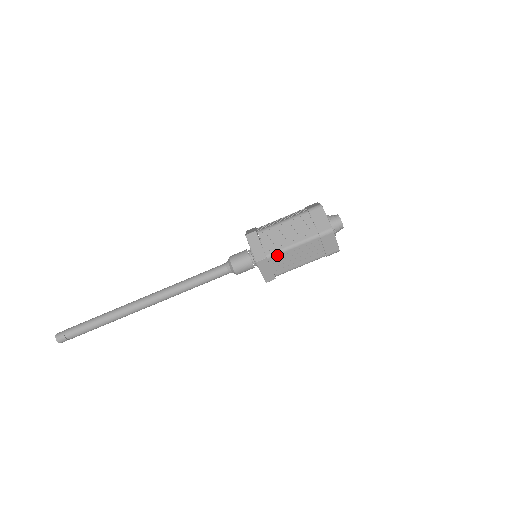
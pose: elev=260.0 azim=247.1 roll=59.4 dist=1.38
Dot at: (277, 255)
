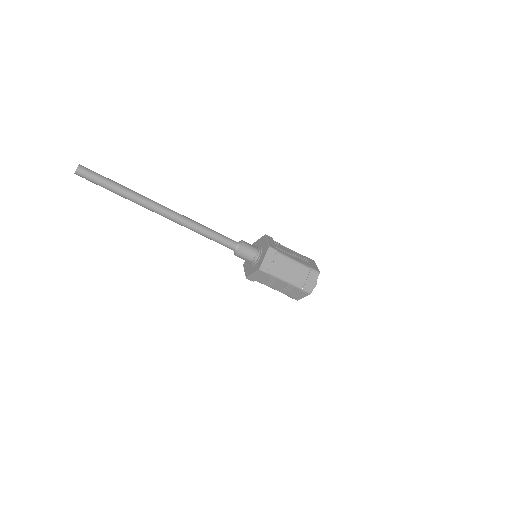
Dot at: (272, 276)
